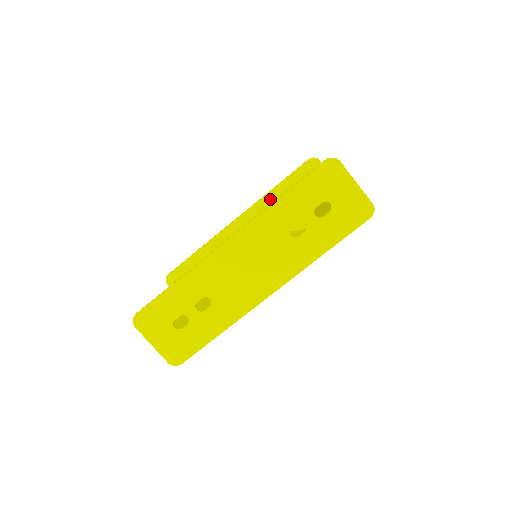
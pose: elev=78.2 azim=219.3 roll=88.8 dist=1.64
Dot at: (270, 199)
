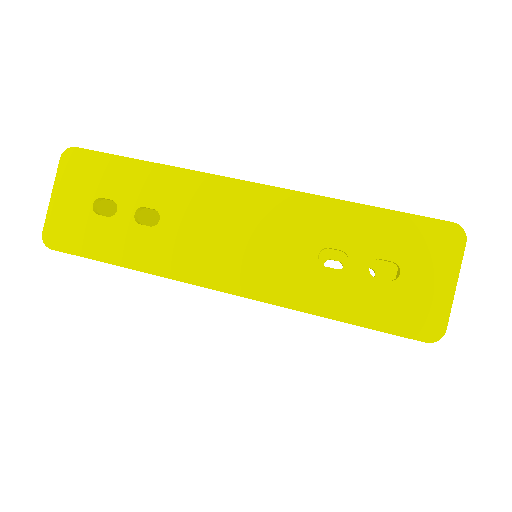
Dot at: occluded
